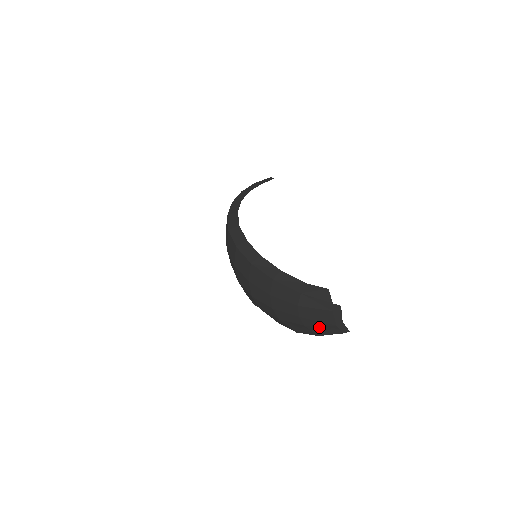
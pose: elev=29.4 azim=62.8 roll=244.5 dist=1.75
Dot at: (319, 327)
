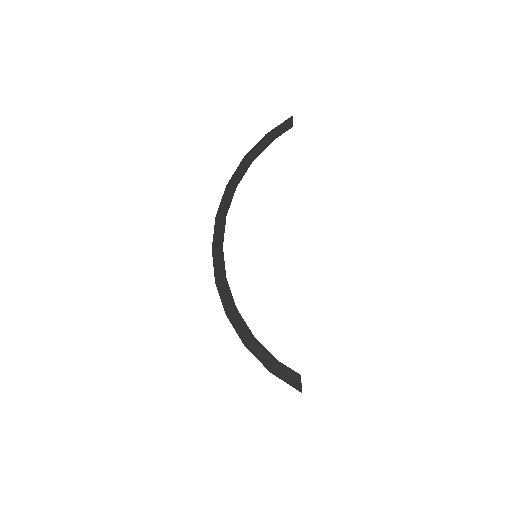
Dot at: occluded
